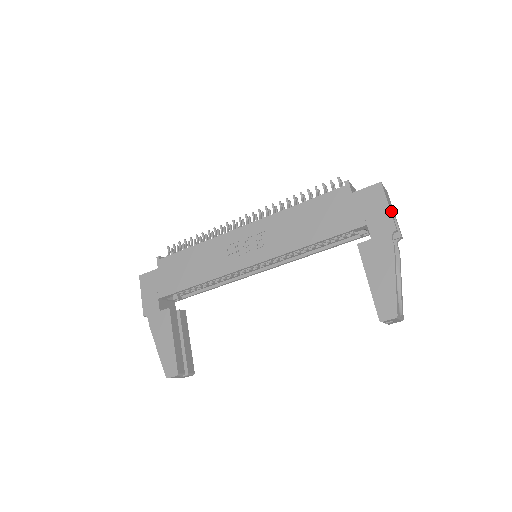
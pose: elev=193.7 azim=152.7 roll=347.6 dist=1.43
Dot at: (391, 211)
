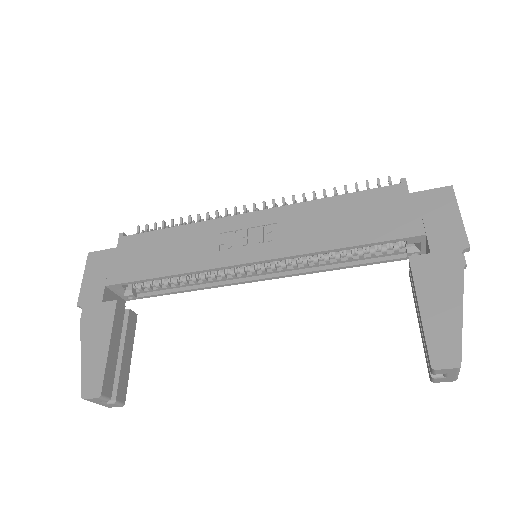
Dot at: (461, 224)
